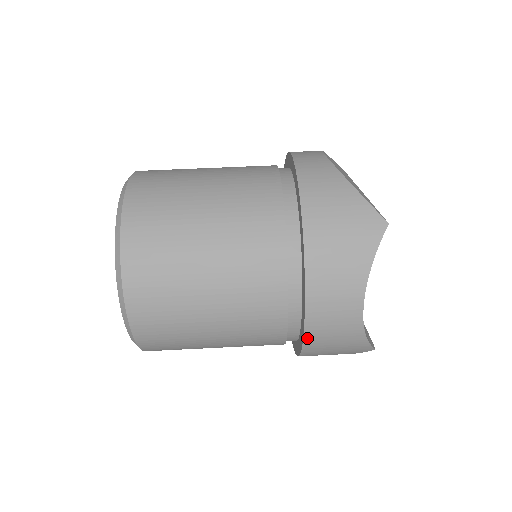
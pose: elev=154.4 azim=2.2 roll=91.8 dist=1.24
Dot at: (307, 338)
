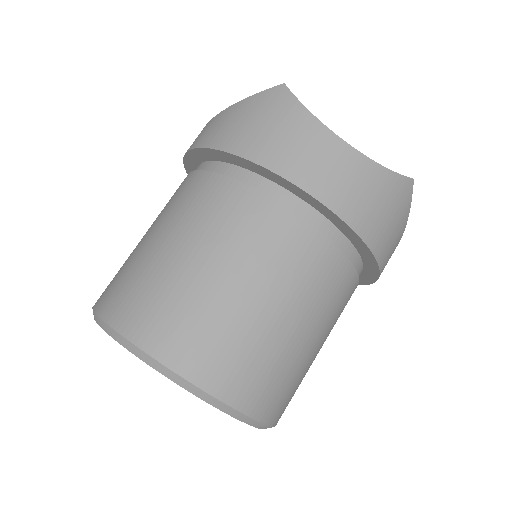
Dot at: (352, 224)
